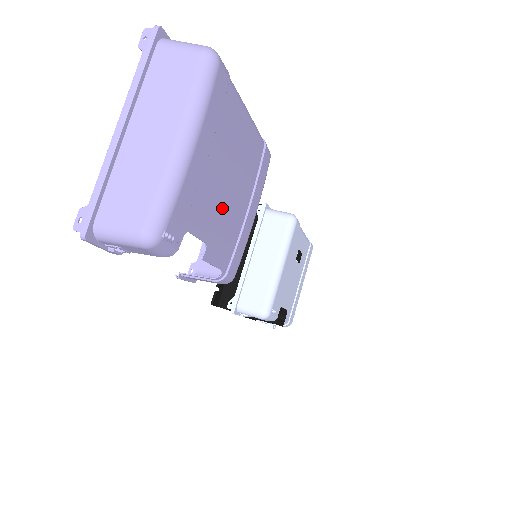
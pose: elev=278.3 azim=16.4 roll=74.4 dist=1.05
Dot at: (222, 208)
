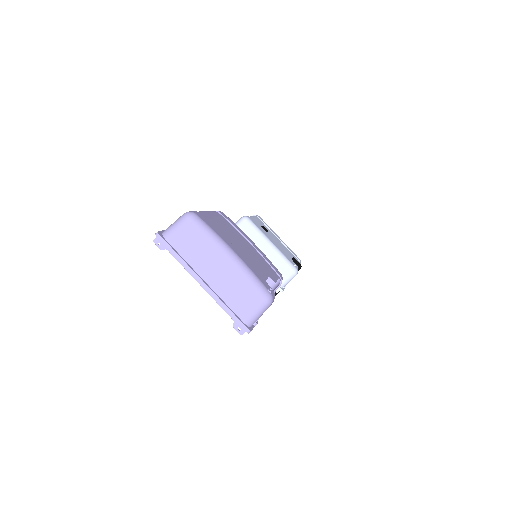
Dot at: (253, 257)
